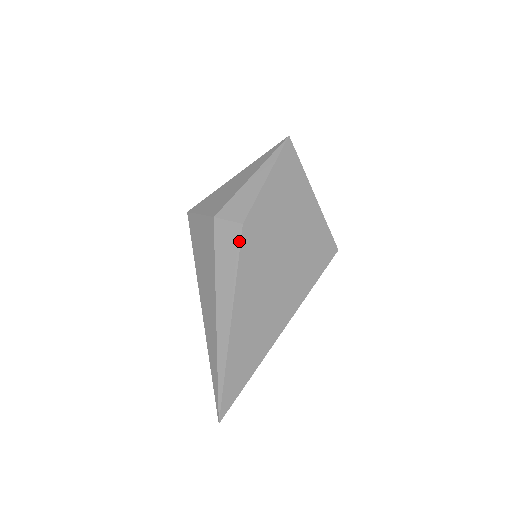
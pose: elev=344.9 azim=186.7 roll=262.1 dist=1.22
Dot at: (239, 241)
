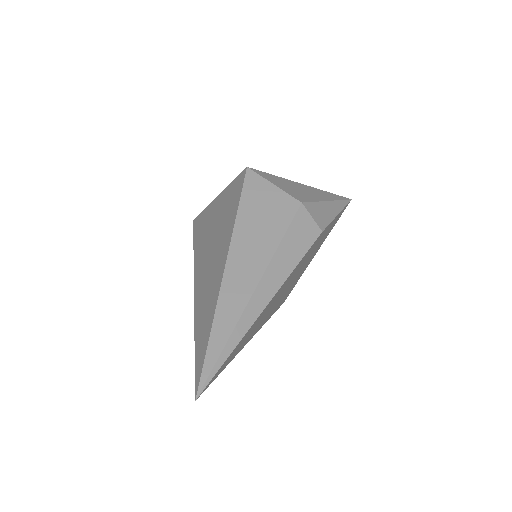
Dot at: (313, 242)
